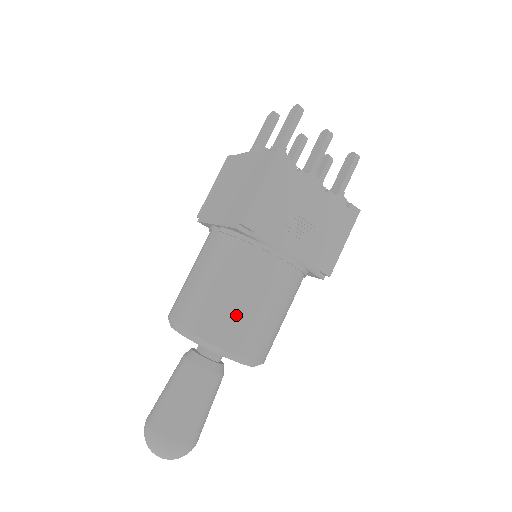
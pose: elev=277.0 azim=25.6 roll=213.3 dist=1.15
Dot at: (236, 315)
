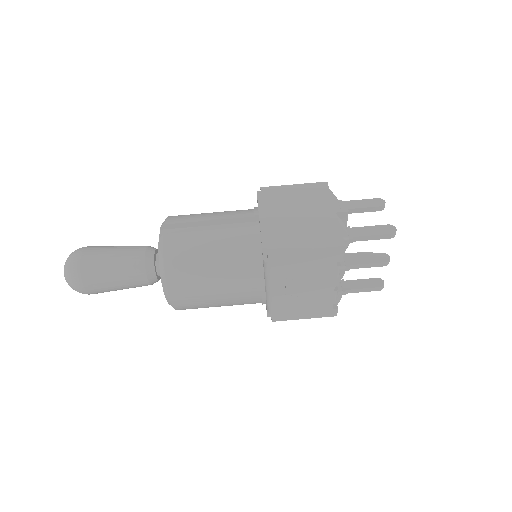
Dot at: (198, 281)
